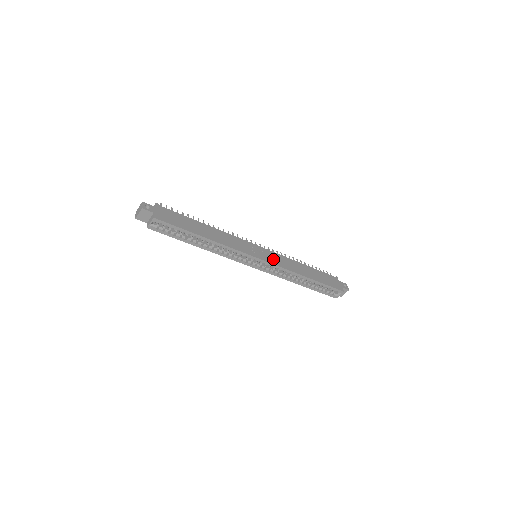
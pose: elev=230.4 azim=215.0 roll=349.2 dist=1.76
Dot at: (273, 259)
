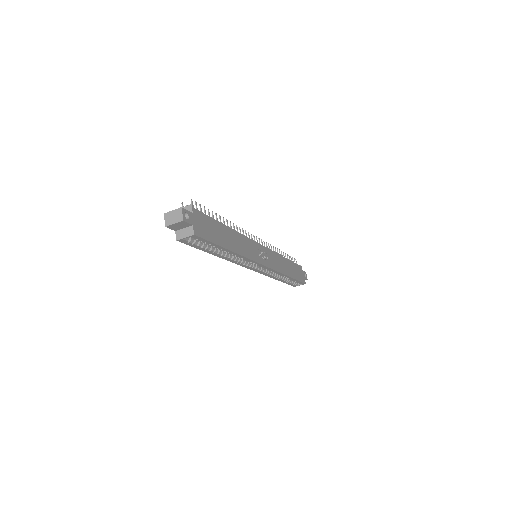
Dot at: (271, 261)
